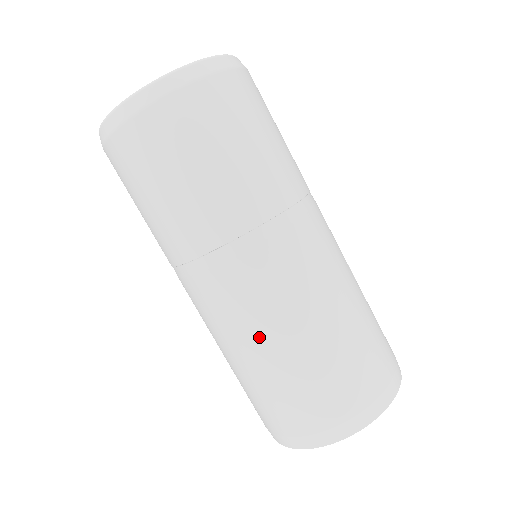
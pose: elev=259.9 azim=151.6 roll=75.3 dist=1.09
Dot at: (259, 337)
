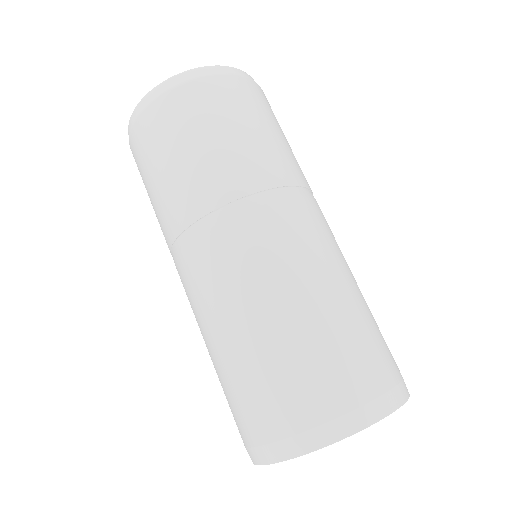
Dot at: (270, 294)
